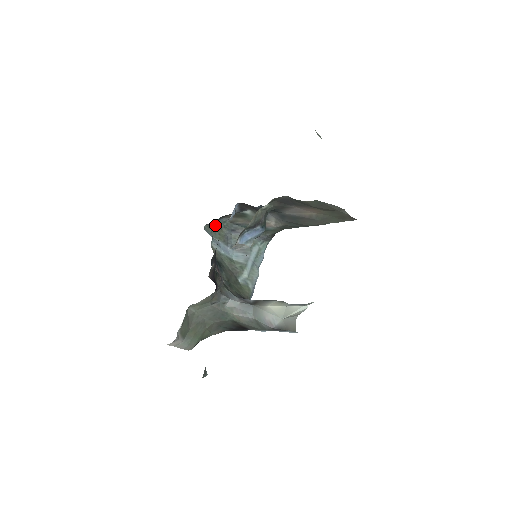
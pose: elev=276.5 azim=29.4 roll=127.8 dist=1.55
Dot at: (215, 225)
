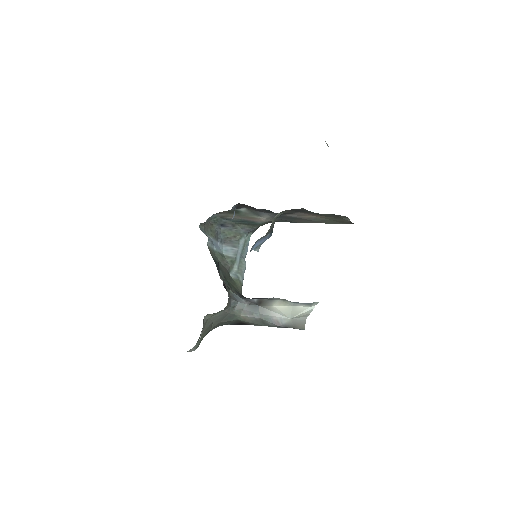
Dot at: (207, 222)
